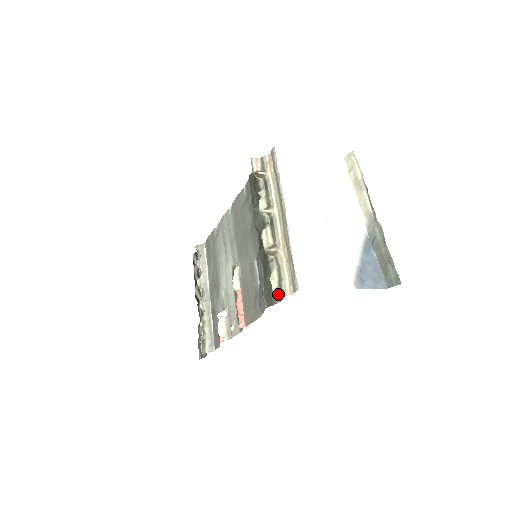
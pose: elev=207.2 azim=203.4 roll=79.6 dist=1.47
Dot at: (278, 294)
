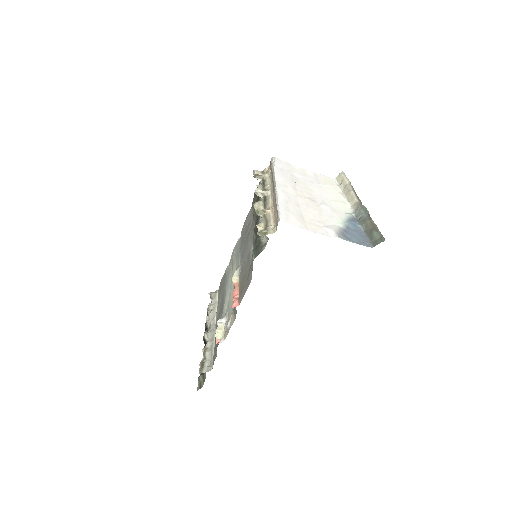
Dot at: (262, 232)
